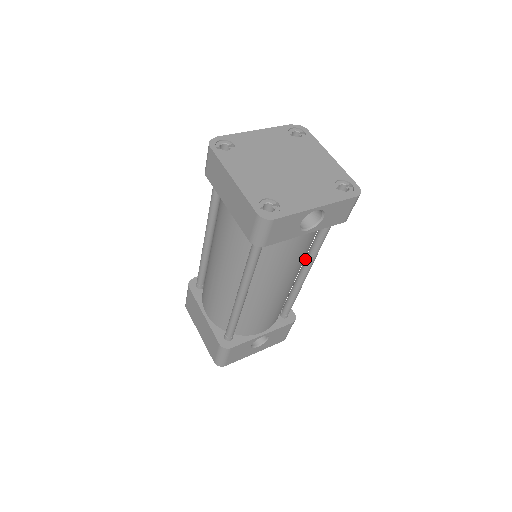
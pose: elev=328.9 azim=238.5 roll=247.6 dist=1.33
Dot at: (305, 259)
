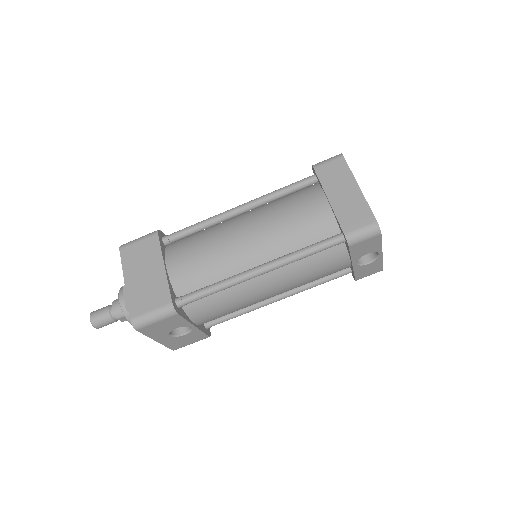
Dot at: occluded
